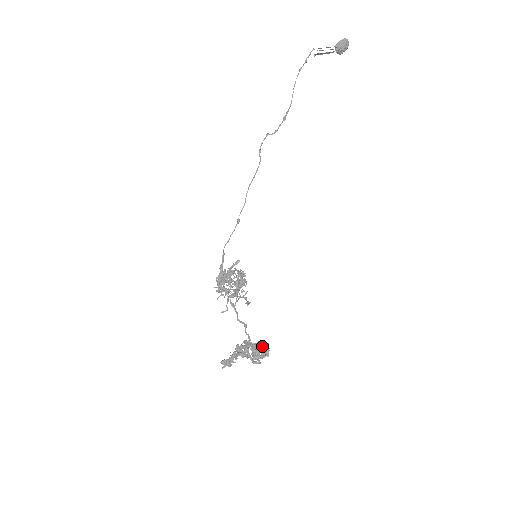
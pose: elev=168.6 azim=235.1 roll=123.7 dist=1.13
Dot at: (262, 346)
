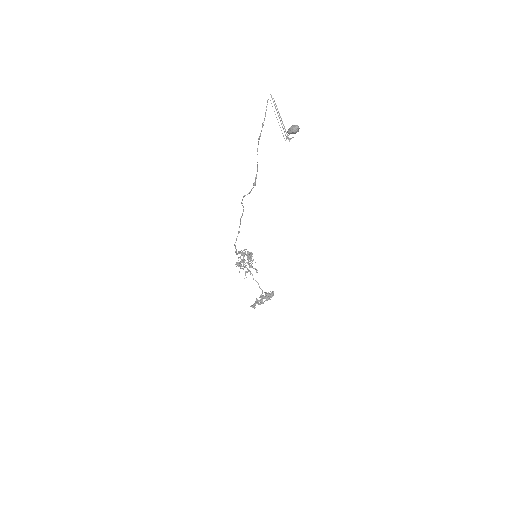
Dot at: (269, 298)
